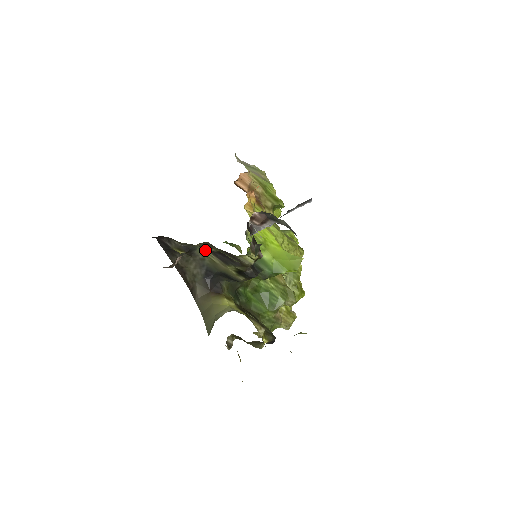
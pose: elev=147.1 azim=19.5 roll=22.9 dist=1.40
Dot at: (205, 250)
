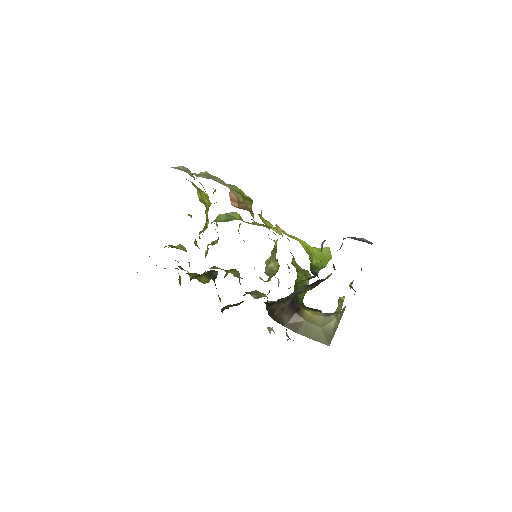
Dot at: (301, 287)
